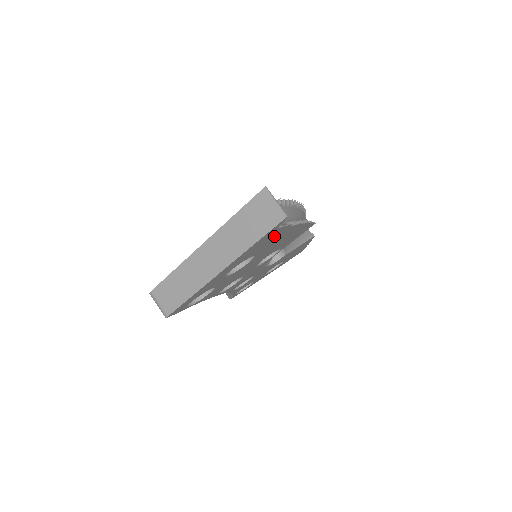
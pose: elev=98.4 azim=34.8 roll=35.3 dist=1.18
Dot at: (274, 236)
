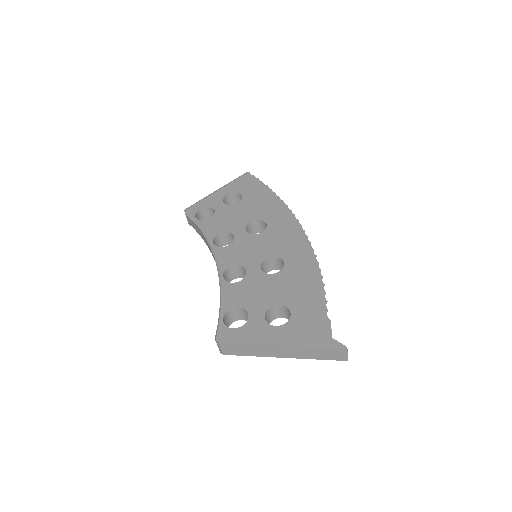
Dot at: occluded
